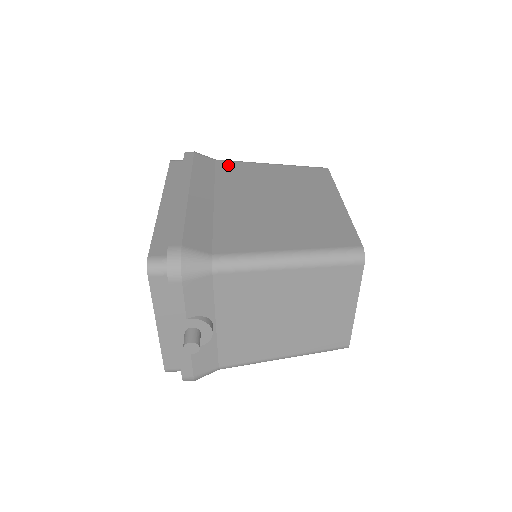
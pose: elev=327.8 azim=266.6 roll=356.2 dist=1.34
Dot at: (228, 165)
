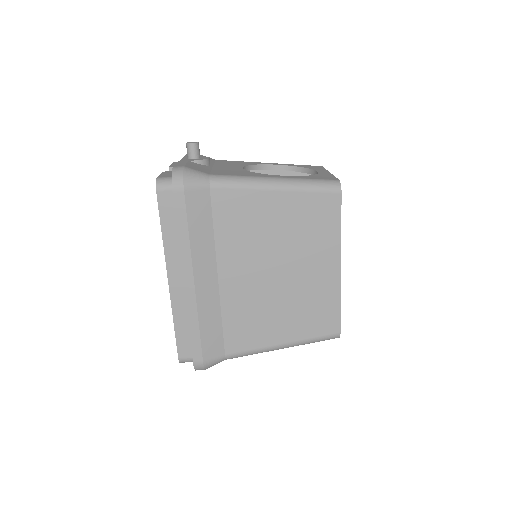
Dot at: (226, 200)
